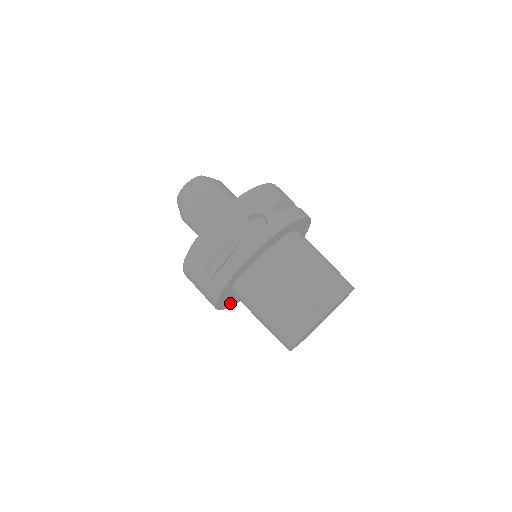
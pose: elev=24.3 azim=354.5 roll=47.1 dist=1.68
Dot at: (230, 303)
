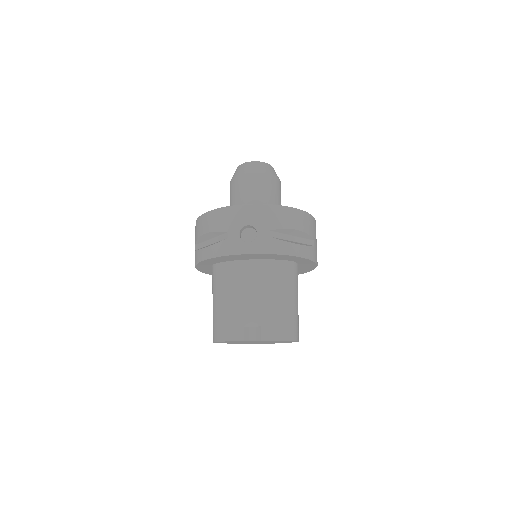
Dot at: occluded
